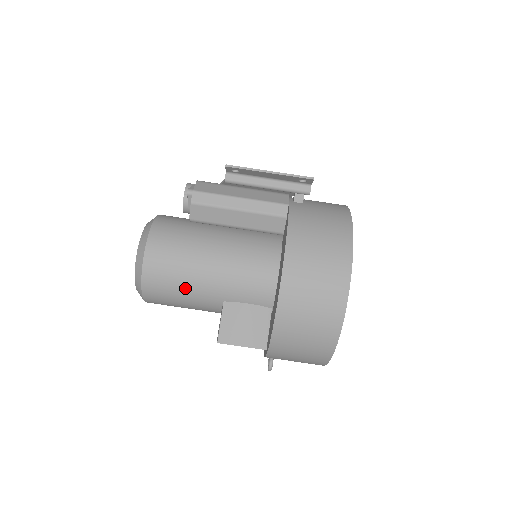
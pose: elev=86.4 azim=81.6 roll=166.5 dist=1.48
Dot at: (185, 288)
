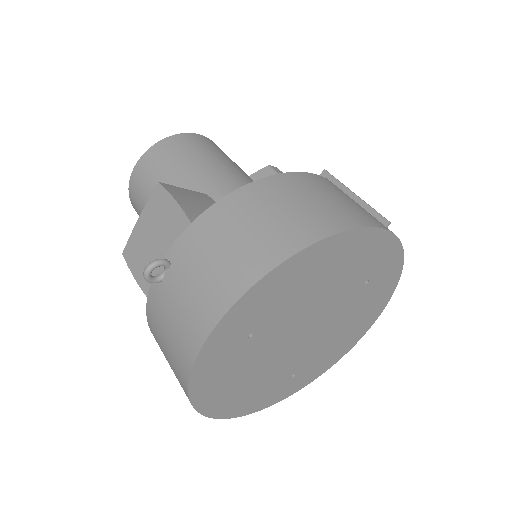
Dot at: (193, 162)
